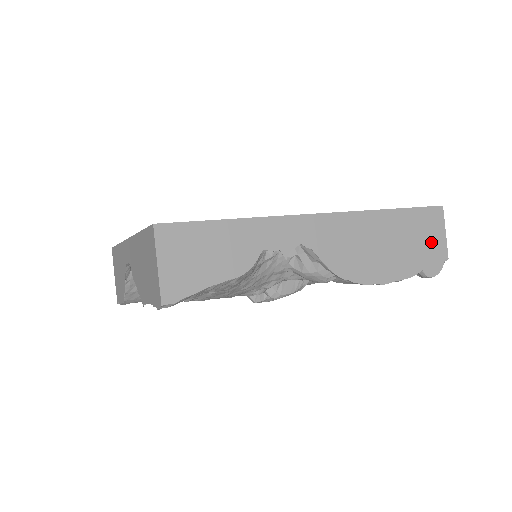
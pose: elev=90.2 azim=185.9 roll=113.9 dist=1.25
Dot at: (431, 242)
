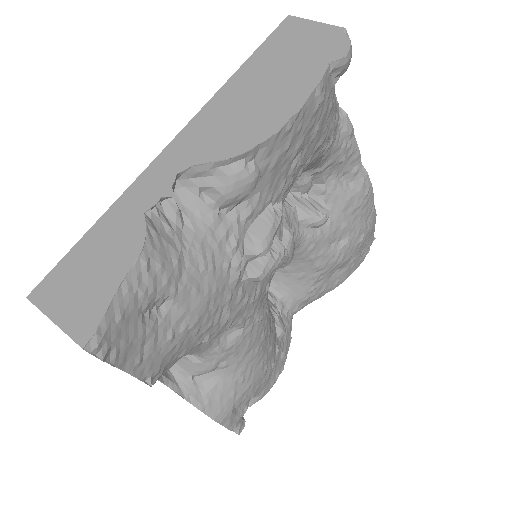
Dot at: (310, 41)
